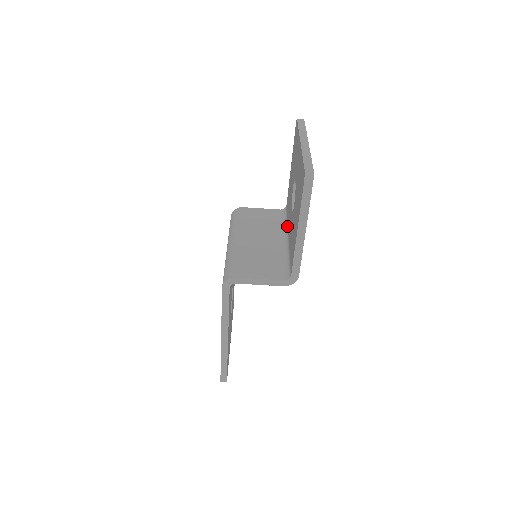
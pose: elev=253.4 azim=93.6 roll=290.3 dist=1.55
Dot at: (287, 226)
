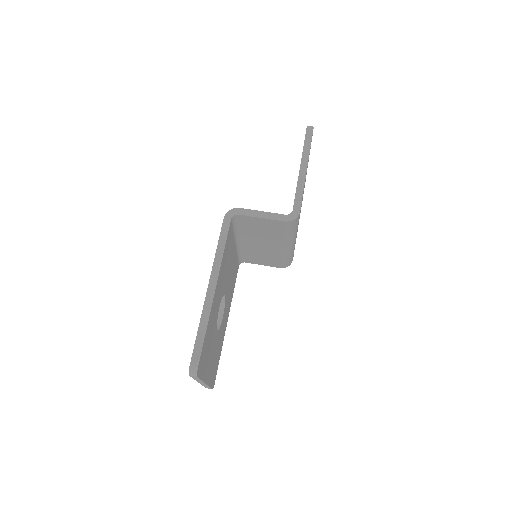
Dot at: occluded
